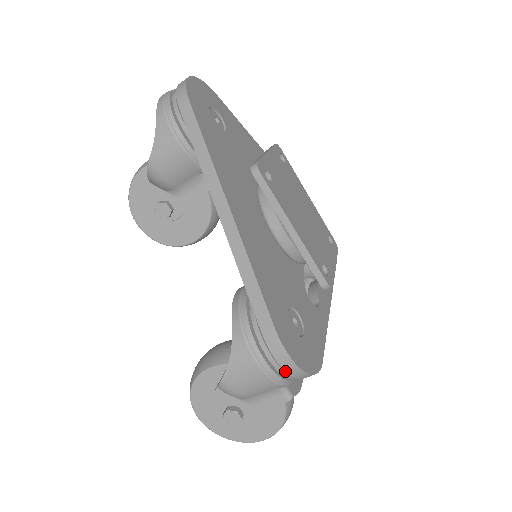
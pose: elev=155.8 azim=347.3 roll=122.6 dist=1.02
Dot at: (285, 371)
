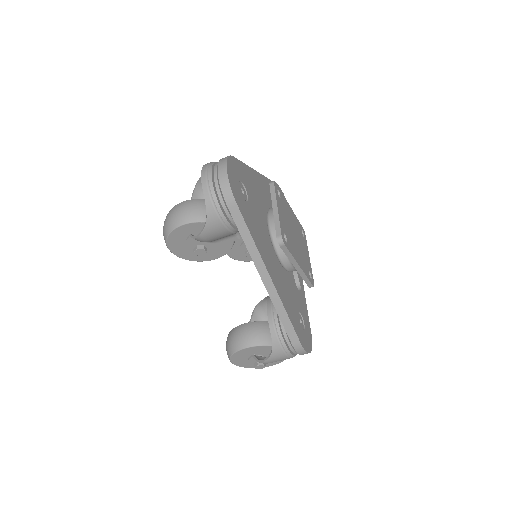
Dot at: occluded
